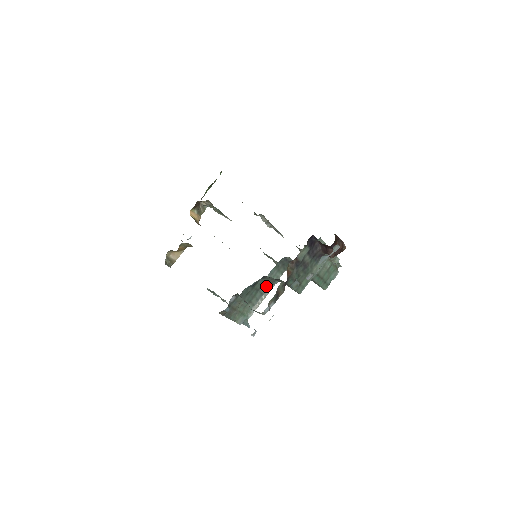
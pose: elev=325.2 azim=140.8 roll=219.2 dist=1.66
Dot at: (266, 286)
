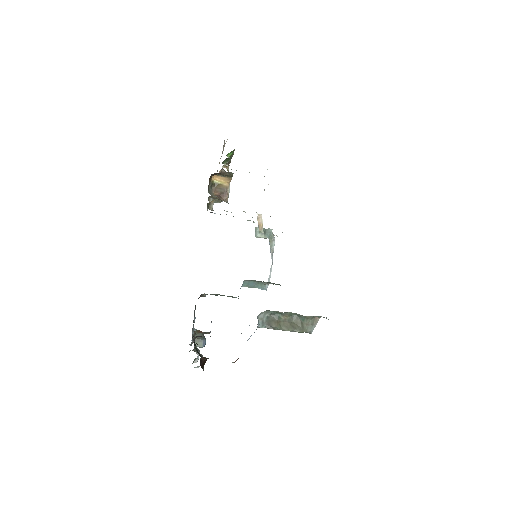
Dot at: occluded
